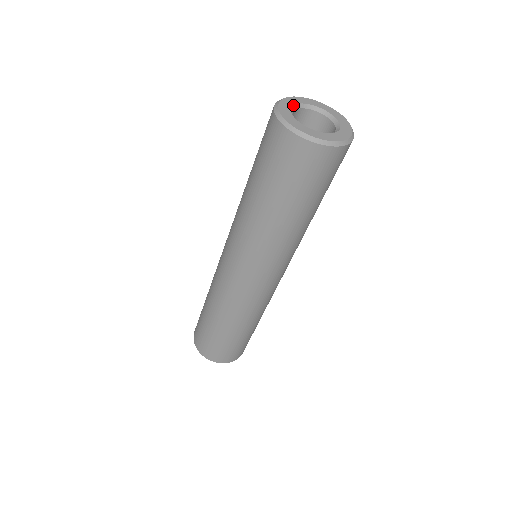
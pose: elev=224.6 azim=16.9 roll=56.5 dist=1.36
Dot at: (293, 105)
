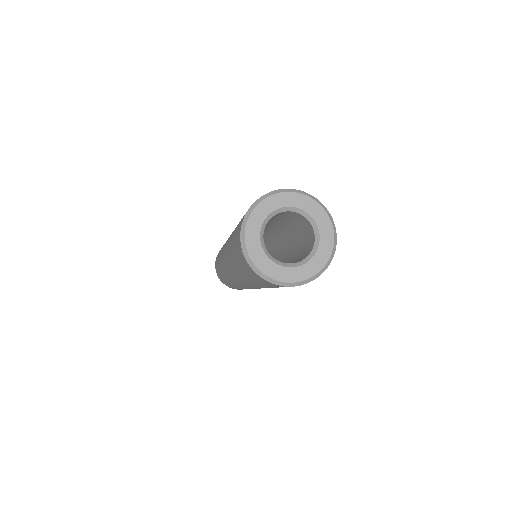
Dot at: (268, 215)
